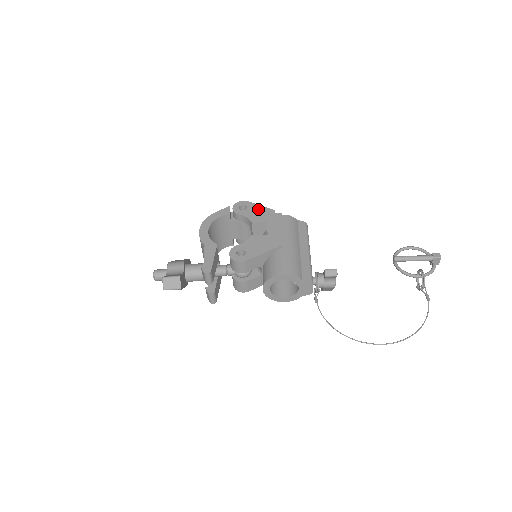
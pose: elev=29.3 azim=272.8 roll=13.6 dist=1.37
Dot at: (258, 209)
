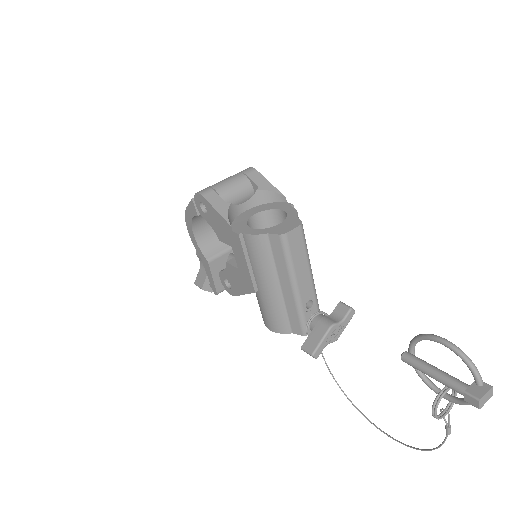
Dot at: (216, 217)
